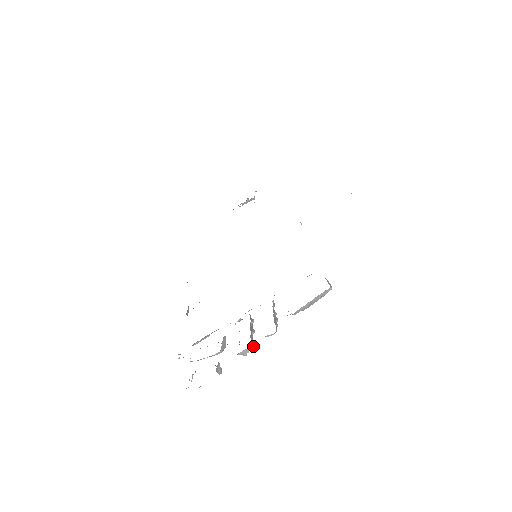
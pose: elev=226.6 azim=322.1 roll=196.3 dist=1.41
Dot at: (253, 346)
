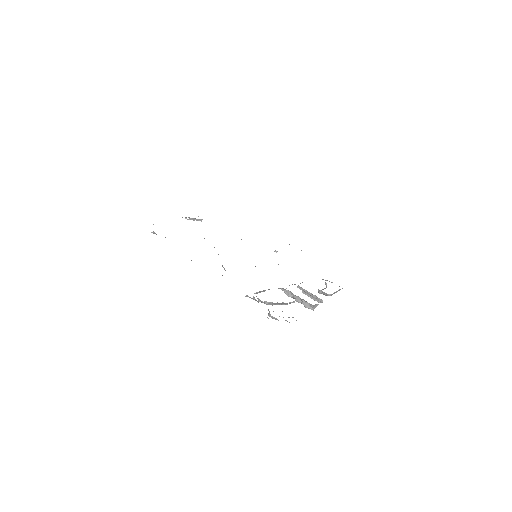
Dot at: occluded
